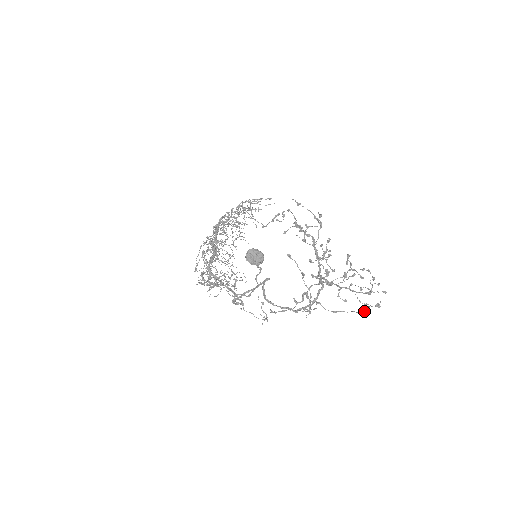
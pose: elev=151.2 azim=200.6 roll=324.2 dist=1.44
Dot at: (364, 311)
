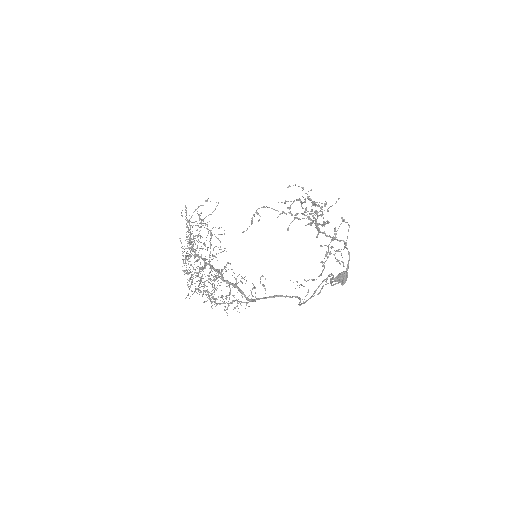
Dot at: (349, 225)
